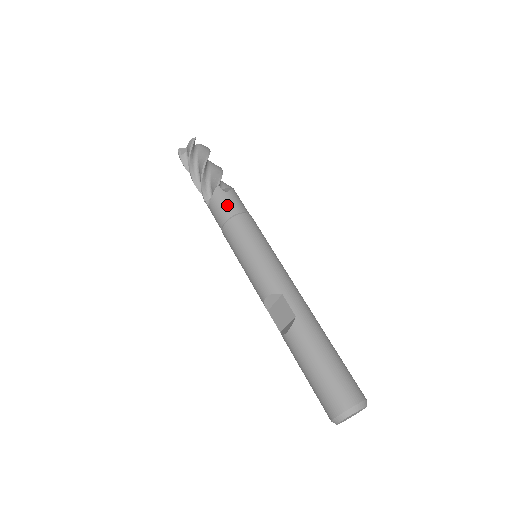
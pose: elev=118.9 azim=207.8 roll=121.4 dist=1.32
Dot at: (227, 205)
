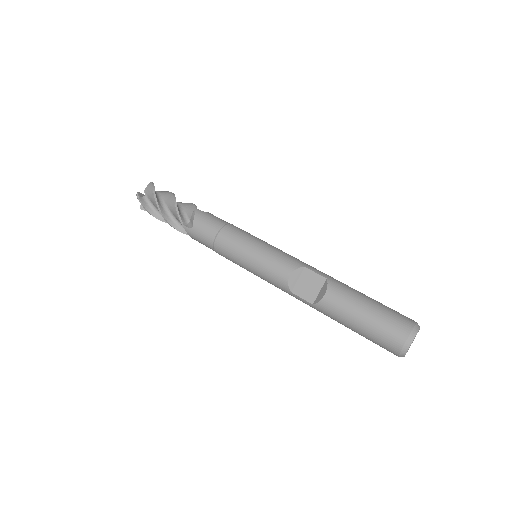
Dot at: (214, 219)
